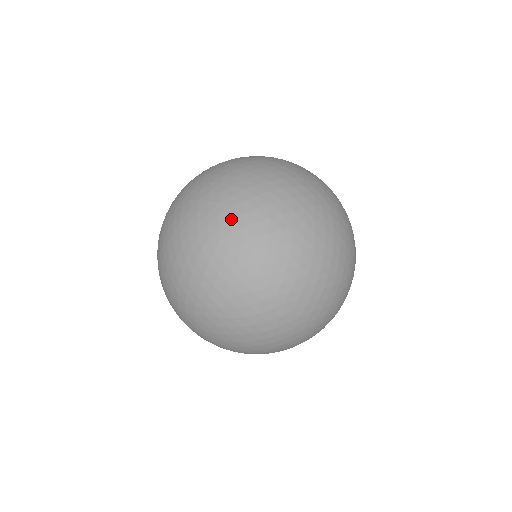
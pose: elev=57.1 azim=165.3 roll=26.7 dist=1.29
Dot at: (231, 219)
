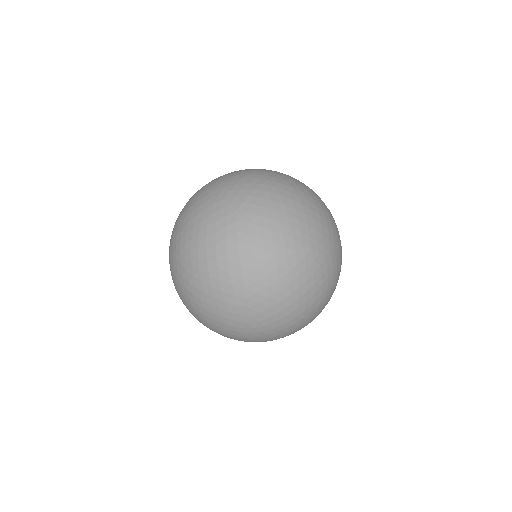
Dot at: (236, 306)
